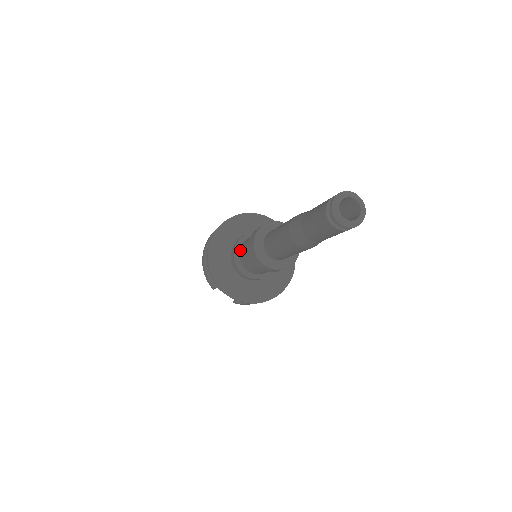
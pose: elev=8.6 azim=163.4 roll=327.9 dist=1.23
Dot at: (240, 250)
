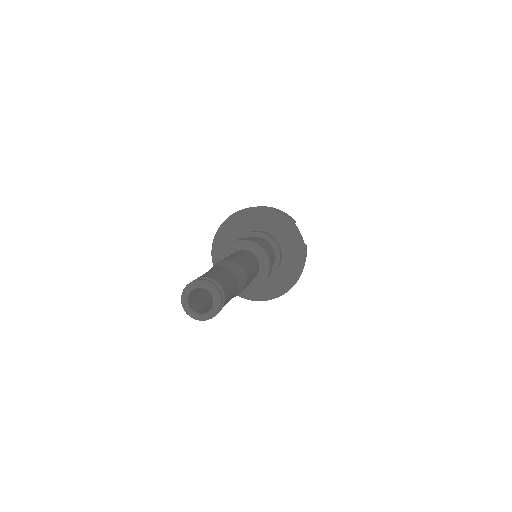
Dot at: occluded
